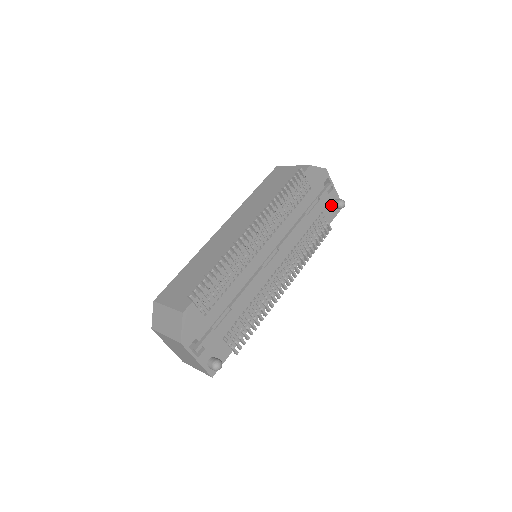
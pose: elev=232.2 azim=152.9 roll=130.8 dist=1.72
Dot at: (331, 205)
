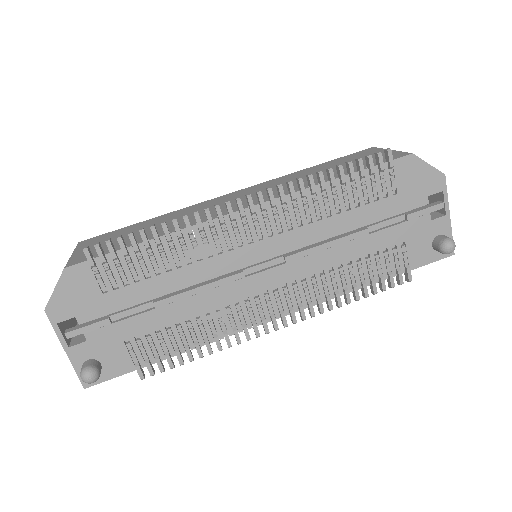
Dot at: (429, 240)
